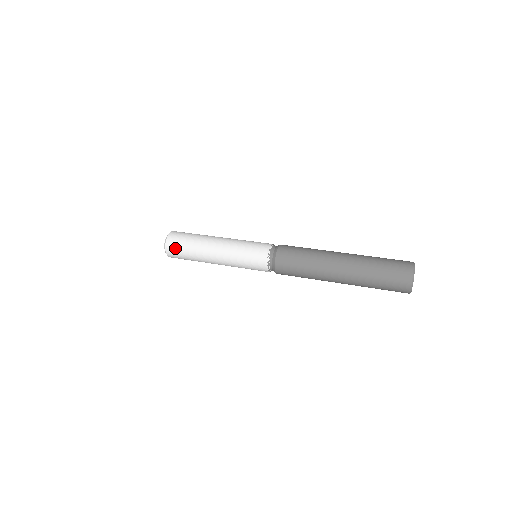
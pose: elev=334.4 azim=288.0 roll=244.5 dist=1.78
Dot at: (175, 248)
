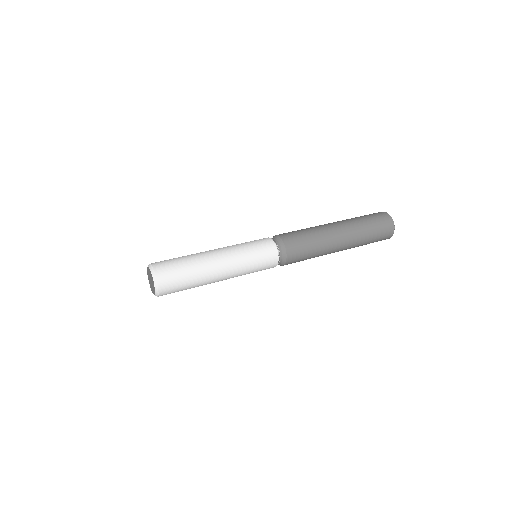
Dot at: (171, 282)
